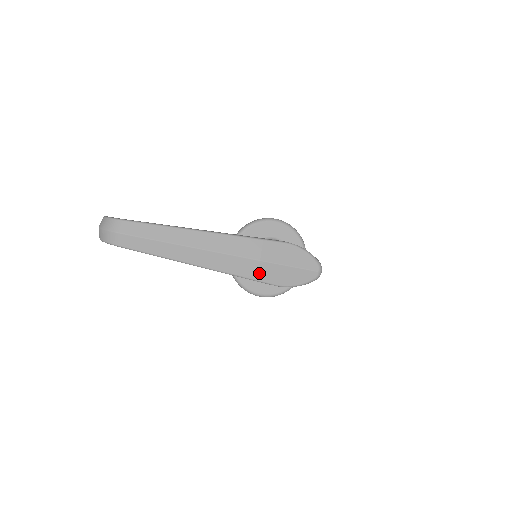
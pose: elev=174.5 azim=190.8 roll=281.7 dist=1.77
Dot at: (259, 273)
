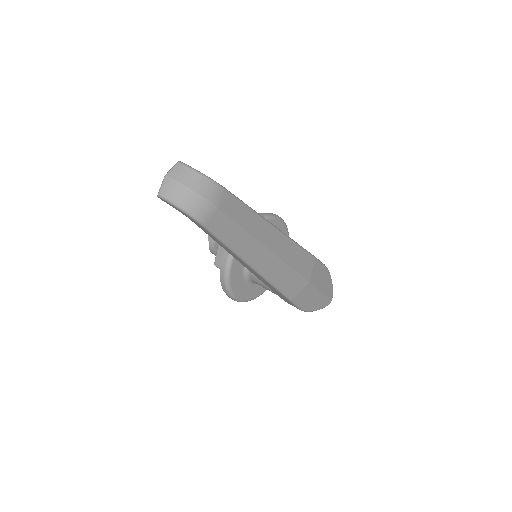
Dot at: (299, 294)
